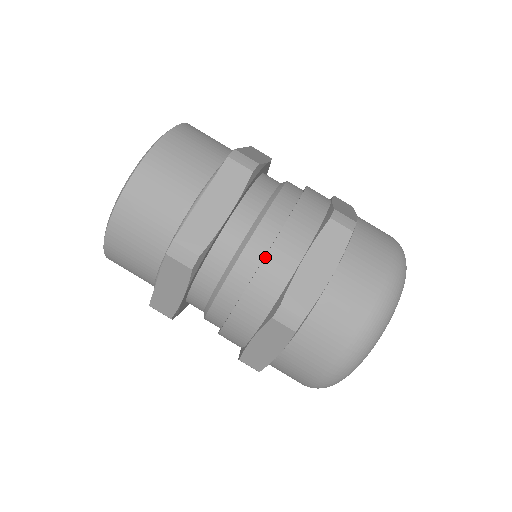
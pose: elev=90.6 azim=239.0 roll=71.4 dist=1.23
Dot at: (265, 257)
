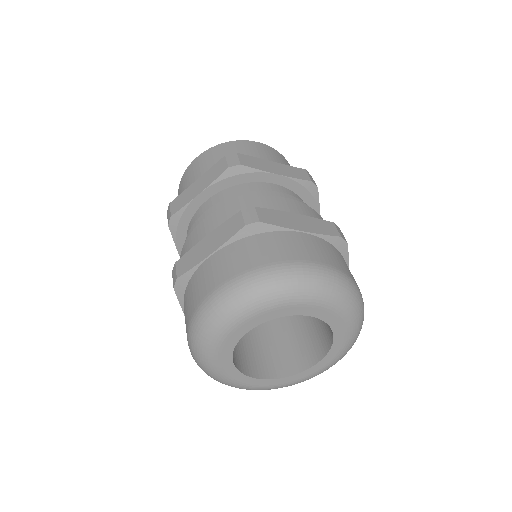
Dot at: (274, 196)
